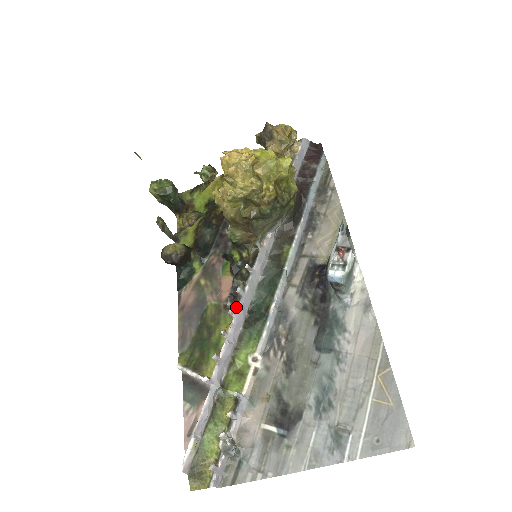
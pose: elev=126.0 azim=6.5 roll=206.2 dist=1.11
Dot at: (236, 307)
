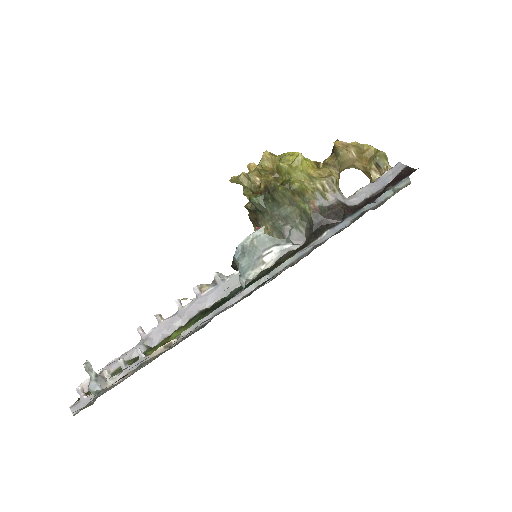
Dot at: (205, 289)
